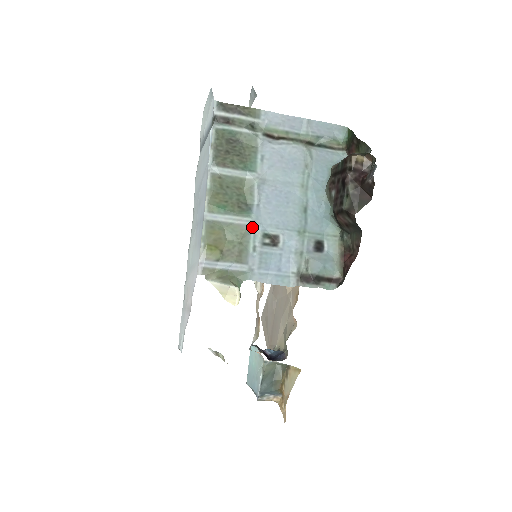
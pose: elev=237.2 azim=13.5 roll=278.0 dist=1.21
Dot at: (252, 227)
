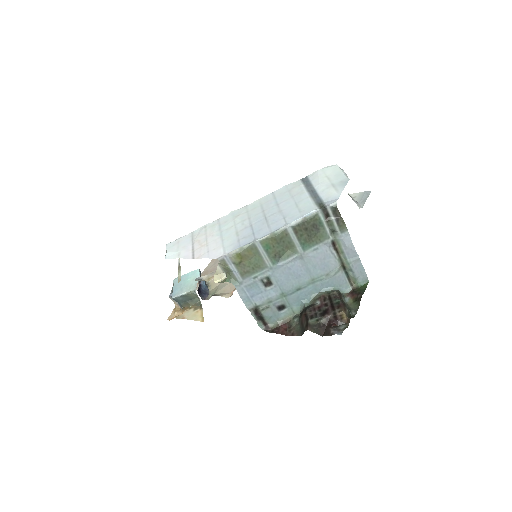
Dot at: (268, 269)
